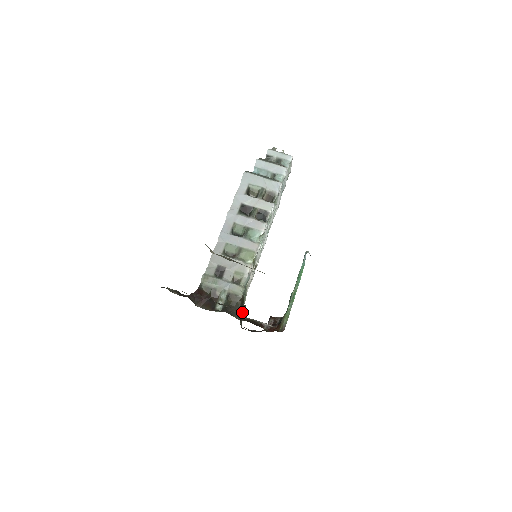
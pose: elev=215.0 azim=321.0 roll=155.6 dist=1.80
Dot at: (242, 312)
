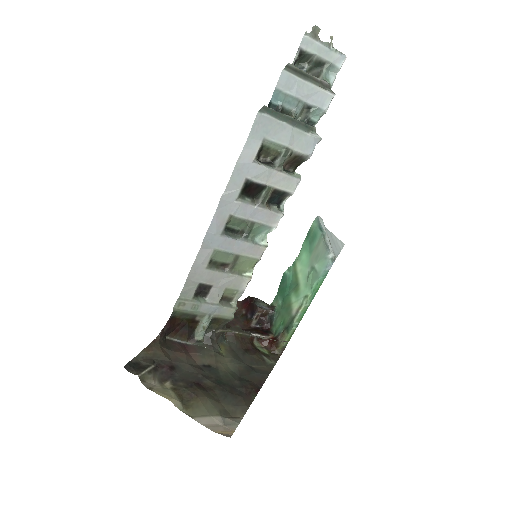
Dot at: occluded
